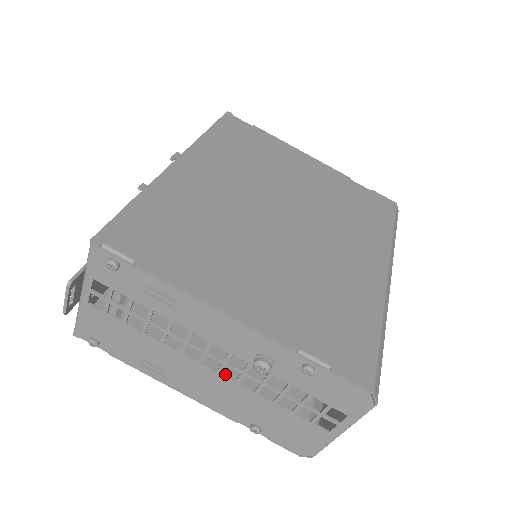
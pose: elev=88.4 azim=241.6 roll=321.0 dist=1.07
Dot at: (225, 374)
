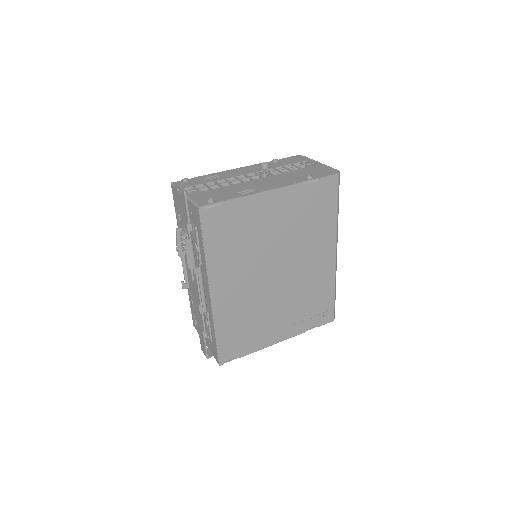
Dot at: (287, 210)
